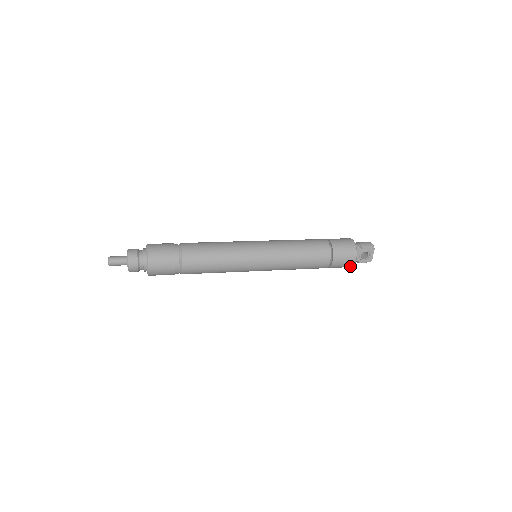
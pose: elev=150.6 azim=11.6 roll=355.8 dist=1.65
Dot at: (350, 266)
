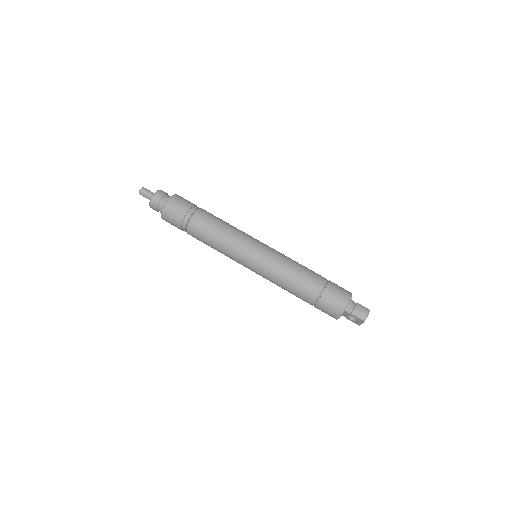
Dot at: occluded
